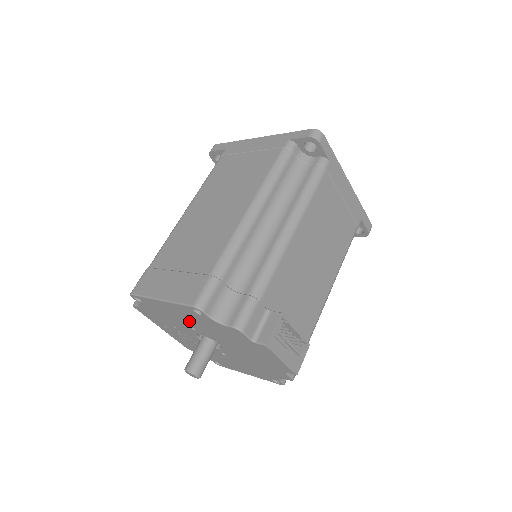
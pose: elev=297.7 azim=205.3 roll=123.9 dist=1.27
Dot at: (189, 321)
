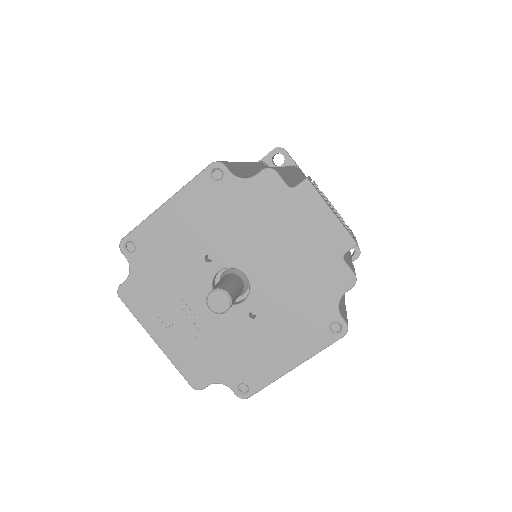
Dot at: (203, 233)
